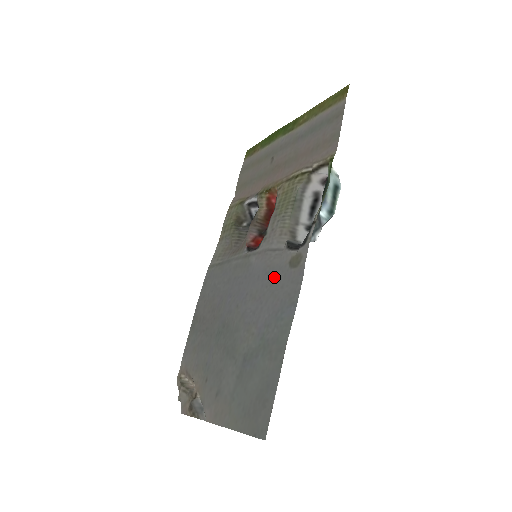
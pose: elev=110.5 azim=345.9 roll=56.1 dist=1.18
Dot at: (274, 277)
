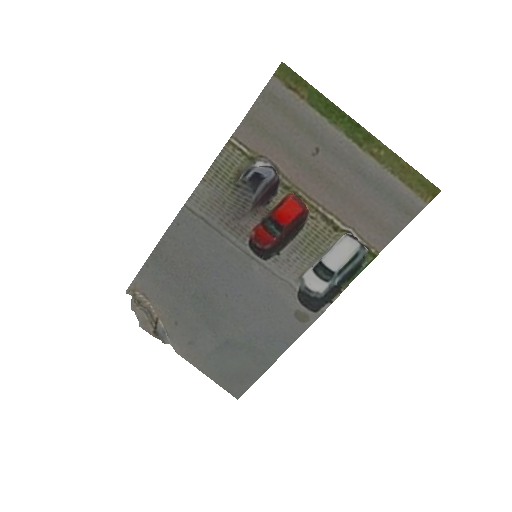
Dot at: (275, 307)
